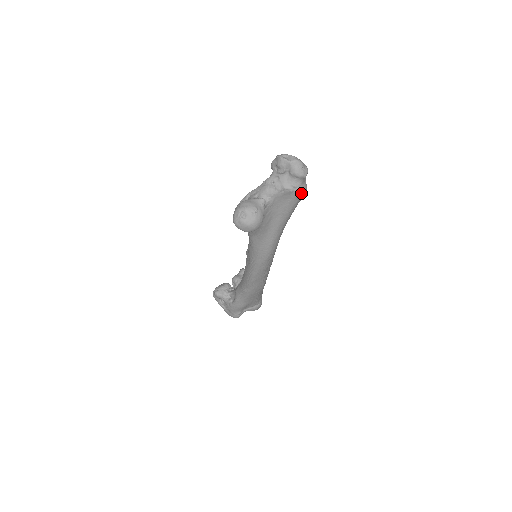
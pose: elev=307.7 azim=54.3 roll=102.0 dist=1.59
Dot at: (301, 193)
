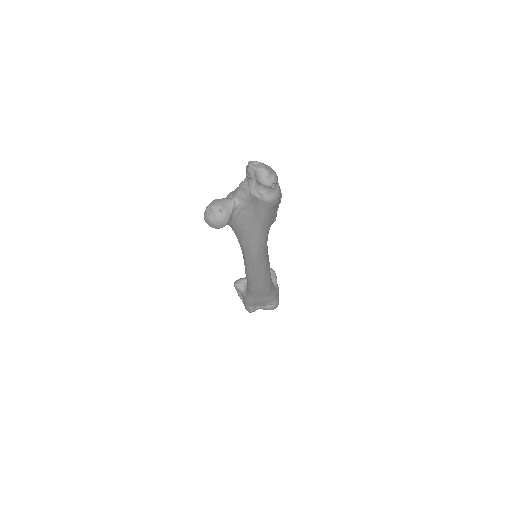
Dot at: (267, 201)
